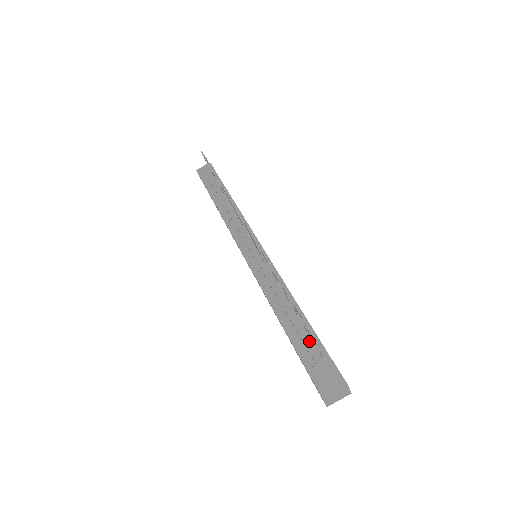
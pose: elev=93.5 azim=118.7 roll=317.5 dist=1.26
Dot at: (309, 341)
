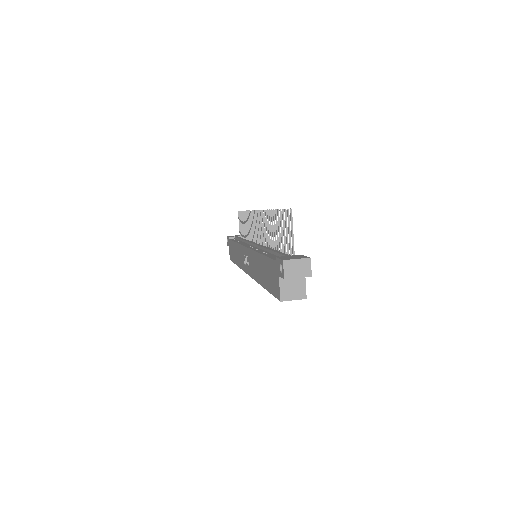
Dot at: occluded
